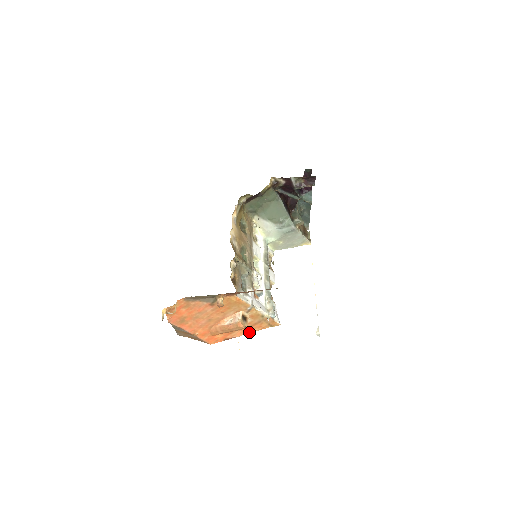
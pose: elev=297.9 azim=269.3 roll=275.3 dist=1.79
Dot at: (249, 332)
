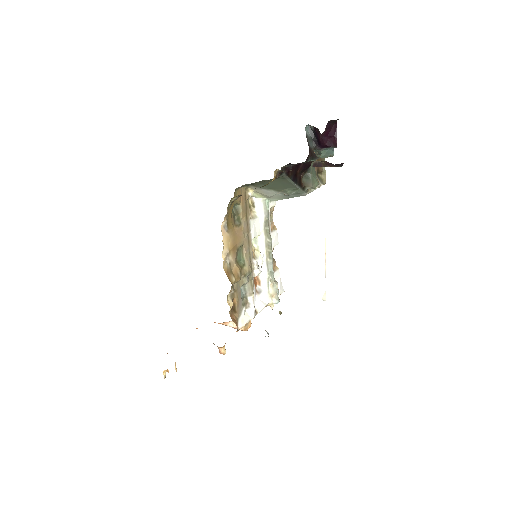
Dot at: occluded
